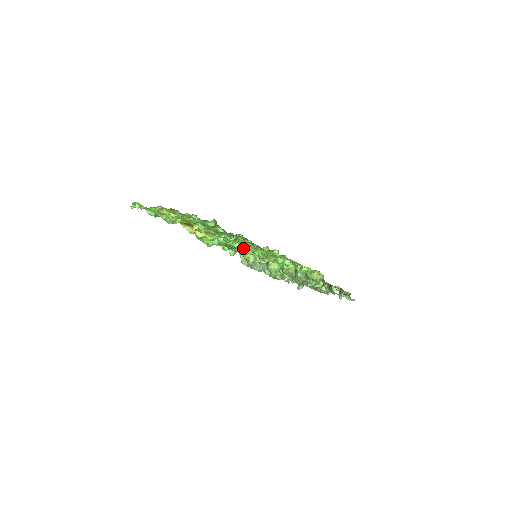
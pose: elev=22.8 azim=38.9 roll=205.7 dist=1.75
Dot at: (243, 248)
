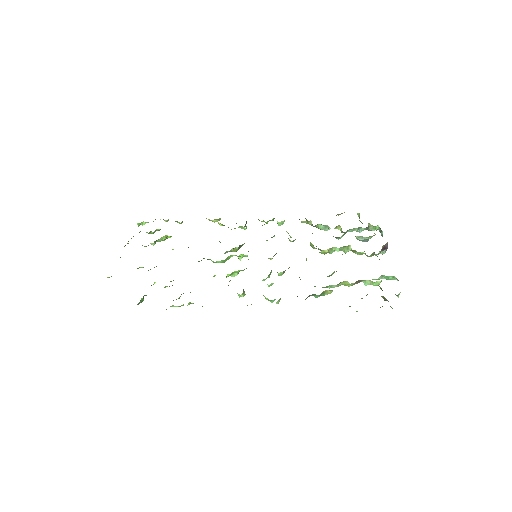
Dot at: (225, 259)
